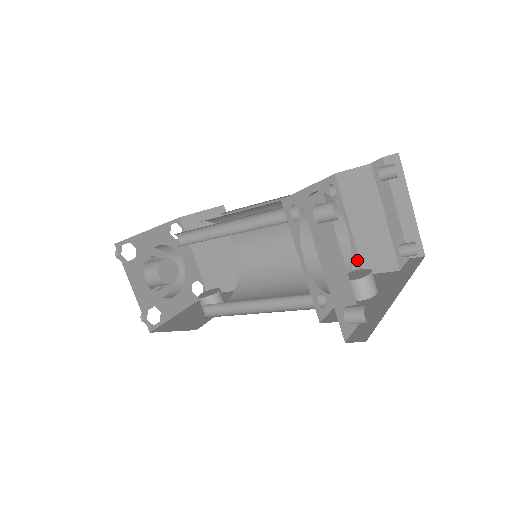
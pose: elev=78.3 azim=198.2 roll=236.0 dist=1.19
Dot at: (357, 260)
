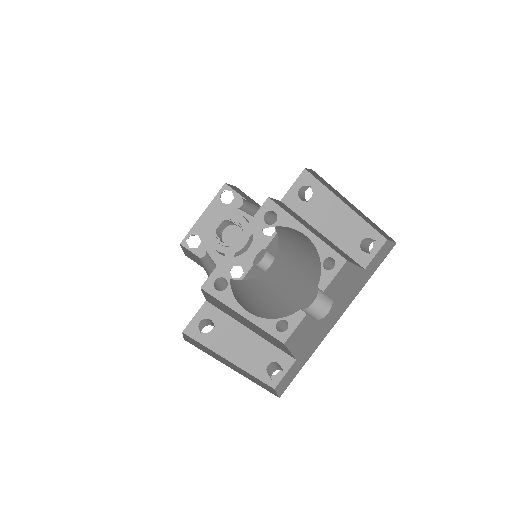
Dot at: (331, 254)
